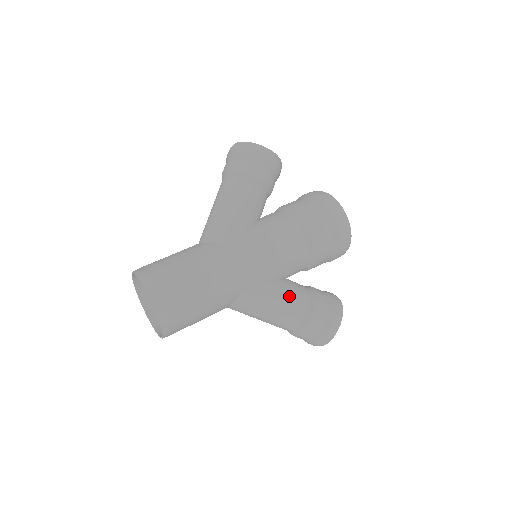
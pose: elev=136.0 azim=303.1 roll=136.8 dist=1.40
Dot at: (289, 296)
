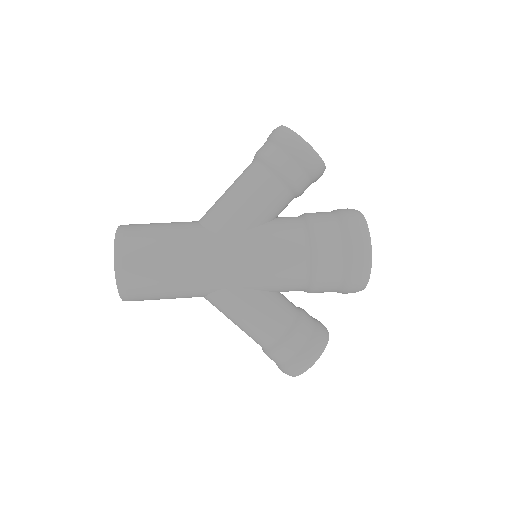
Dot at: (267, 314)
